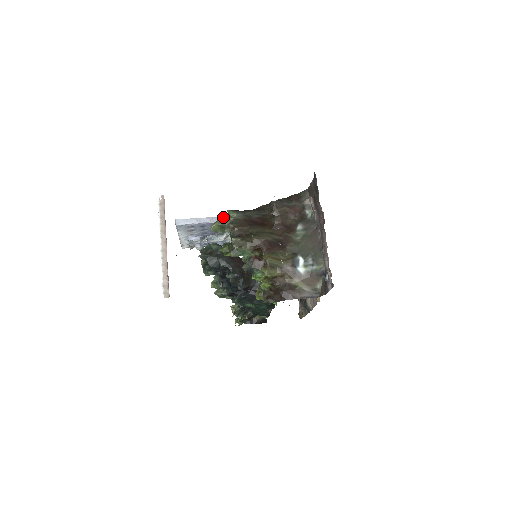
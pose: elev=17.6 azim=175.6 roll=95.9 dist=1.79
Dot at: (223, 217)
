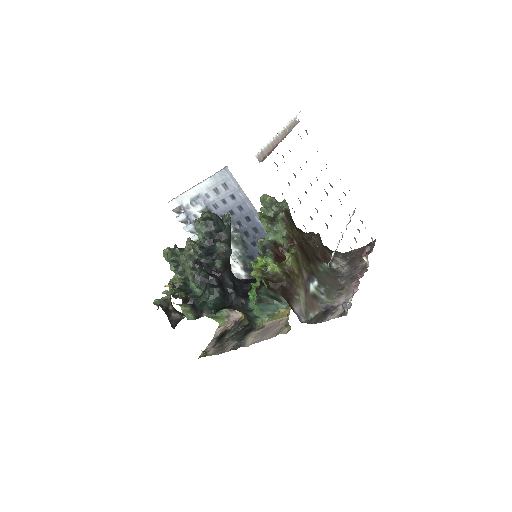
Dot at: occluded
